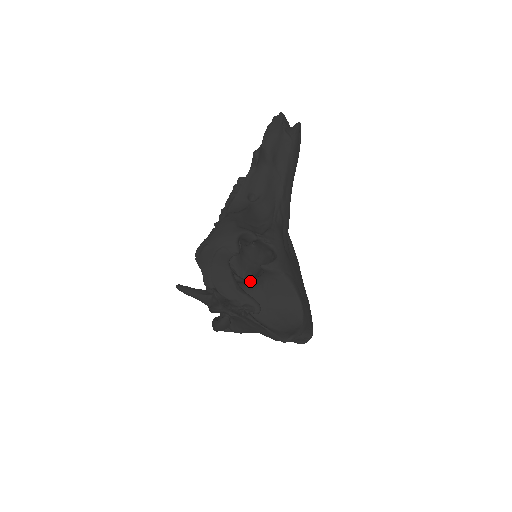
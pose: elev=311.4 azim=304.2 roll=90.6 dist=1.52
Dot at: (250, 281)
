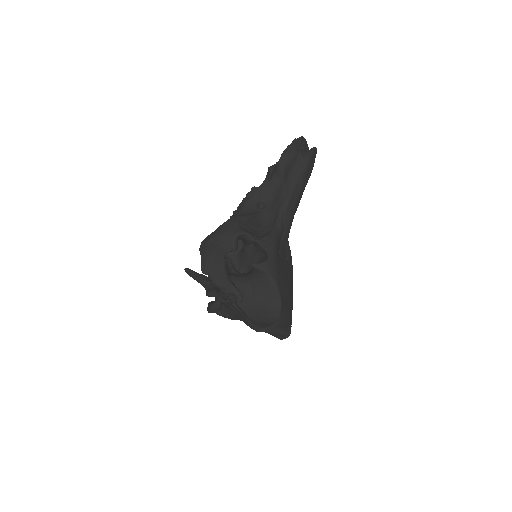
Dot at: (243, 275)
